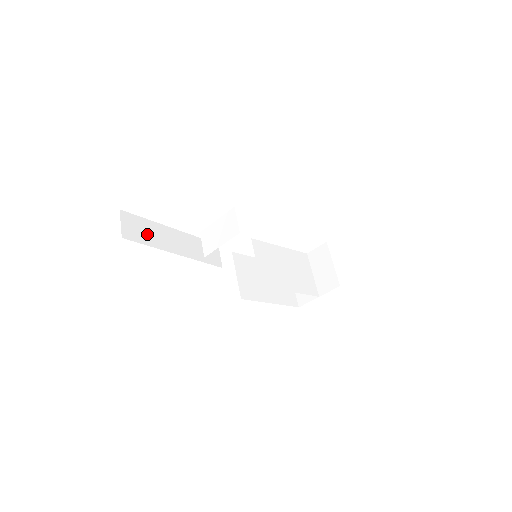
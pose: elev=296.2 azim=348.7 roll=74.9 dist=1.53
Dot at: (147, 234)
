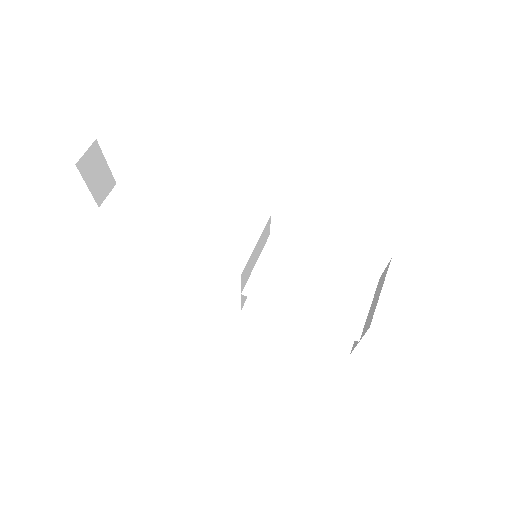
Dot at: (134, 210)
